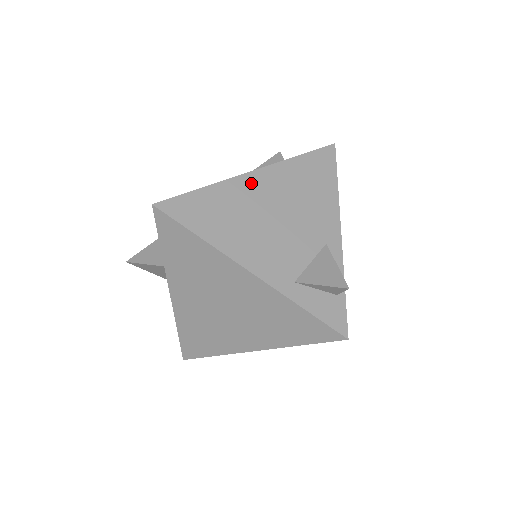
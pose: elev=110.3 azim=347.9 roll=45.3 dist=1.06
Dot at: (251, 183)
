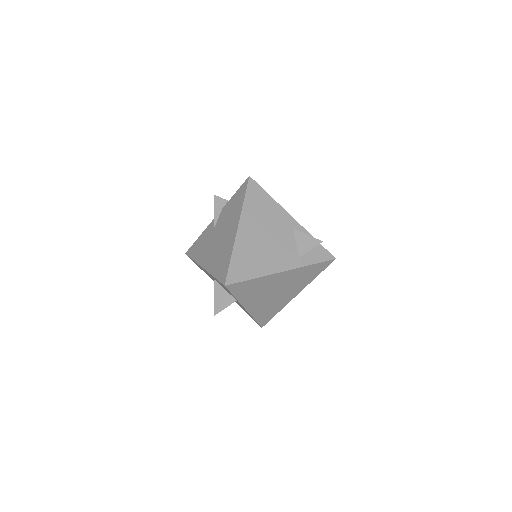
Dot at: (243, 234)
